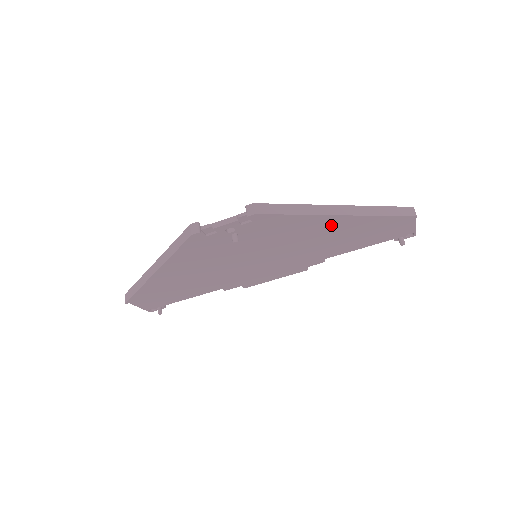
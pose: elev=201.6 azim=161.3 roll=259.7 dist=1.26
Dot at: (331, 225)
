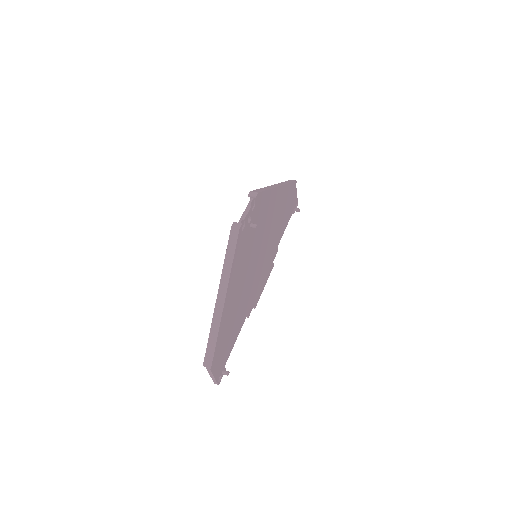
Dot at: (276, 202)
